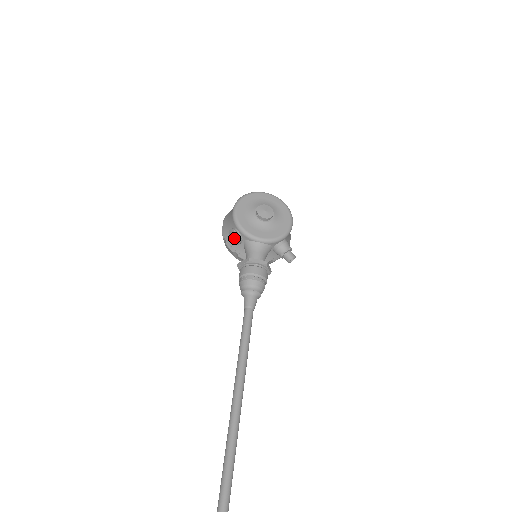
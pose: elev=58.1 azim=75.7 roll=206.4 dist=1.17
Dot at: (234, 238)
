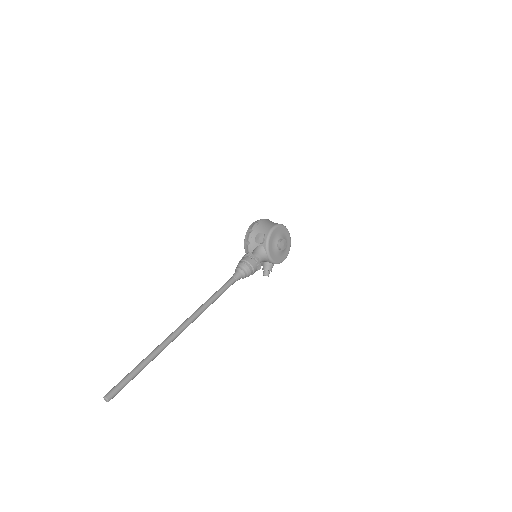
Dot at: (259, 238)
